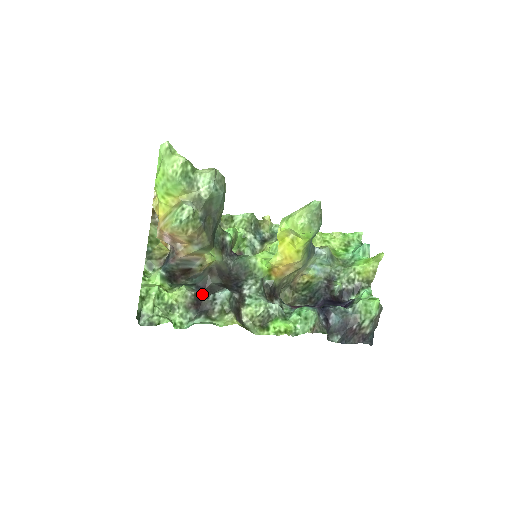
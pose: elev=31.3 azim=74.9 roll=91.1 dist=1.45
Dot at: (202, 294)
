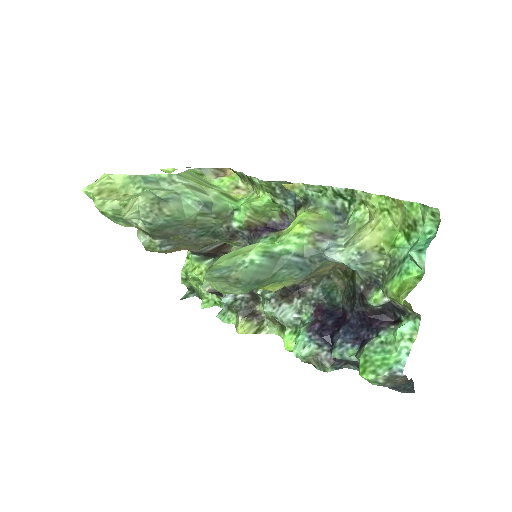
Dot at: occluded
